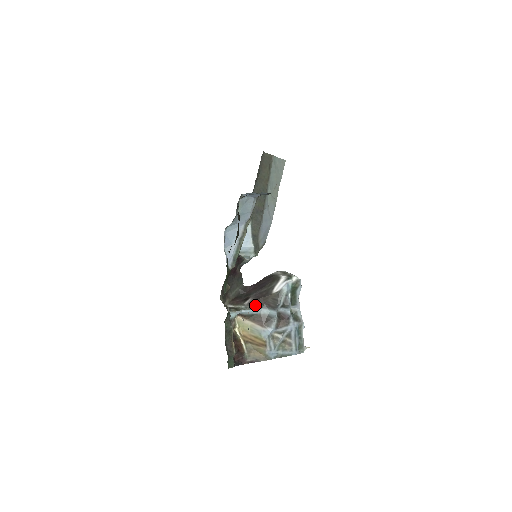
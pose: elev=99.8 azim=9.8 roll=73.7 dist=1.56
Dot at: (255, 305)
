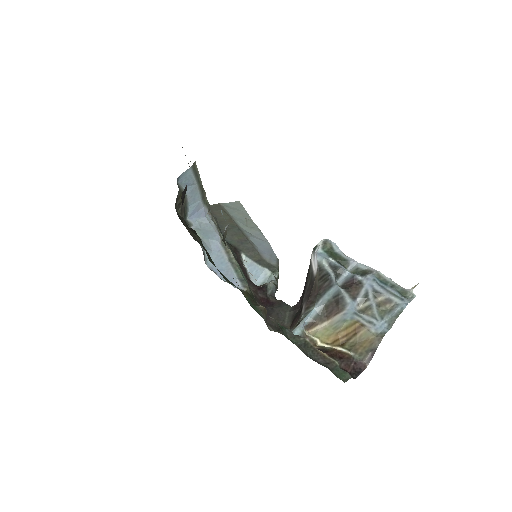
Dot at: (311, 303)
